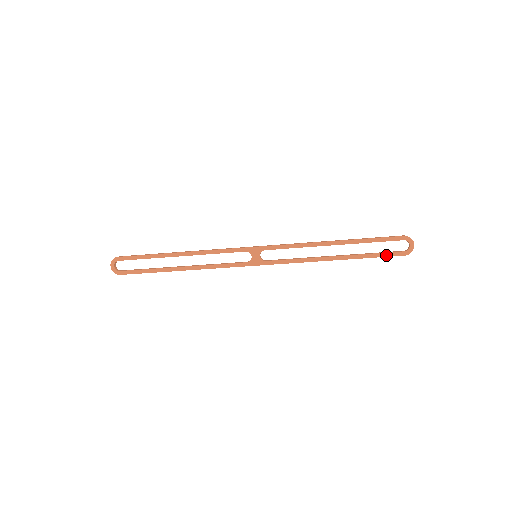
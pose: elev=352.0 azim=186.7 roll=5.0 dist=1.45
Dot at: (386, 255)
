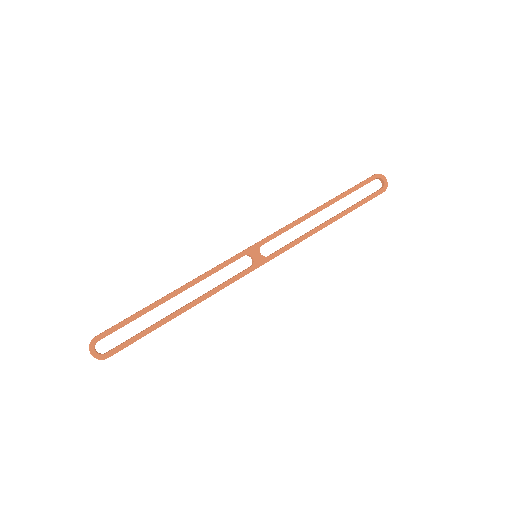
Dot at: (370, 198)
